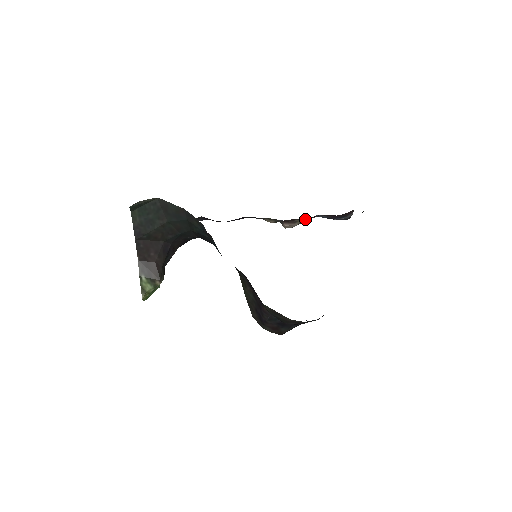
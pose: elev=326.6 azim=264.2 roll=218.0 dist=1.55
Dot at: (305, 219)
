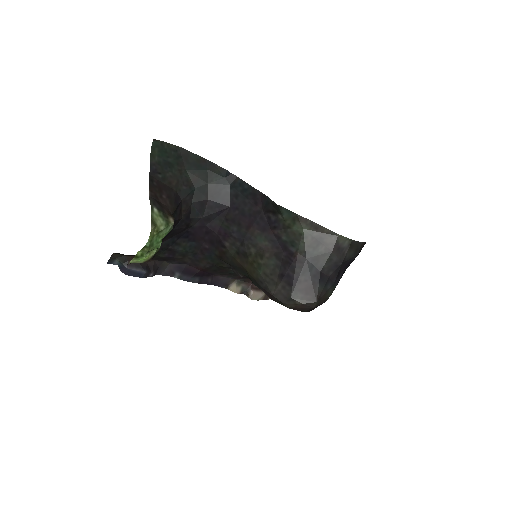
Dot at: occluded
